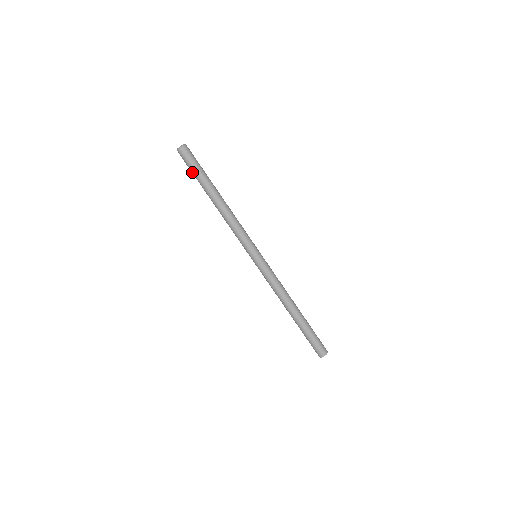
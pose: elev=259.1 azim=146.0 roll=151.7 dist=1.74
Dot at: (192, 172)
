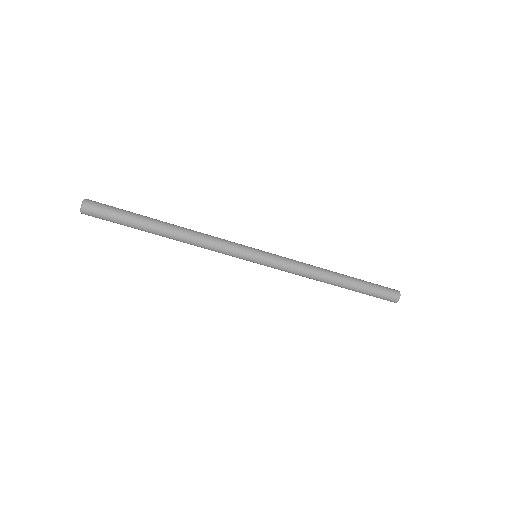
Dot at: (118, 223)
